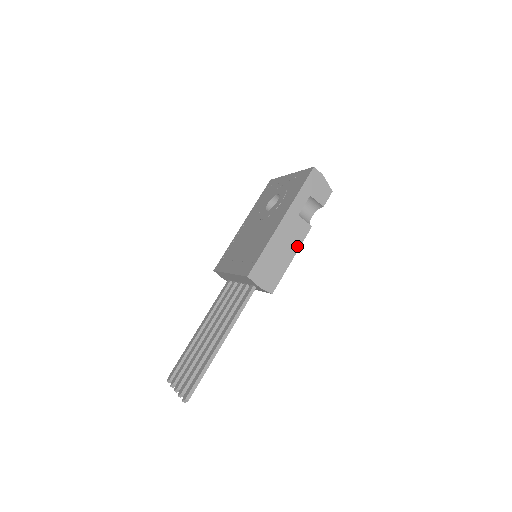
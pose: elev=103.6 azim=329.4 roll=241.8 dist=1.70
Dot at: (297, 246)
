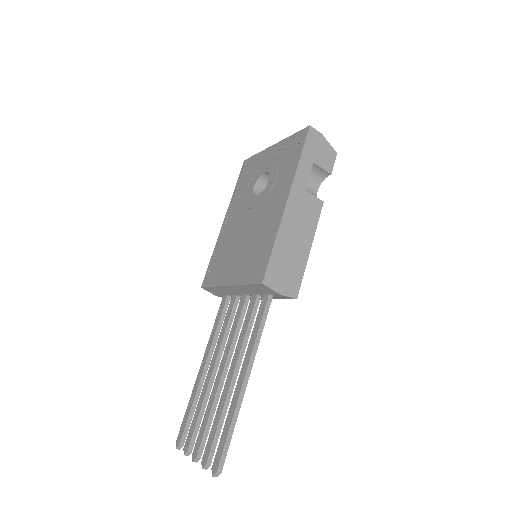
Dot at: (312, 230)
